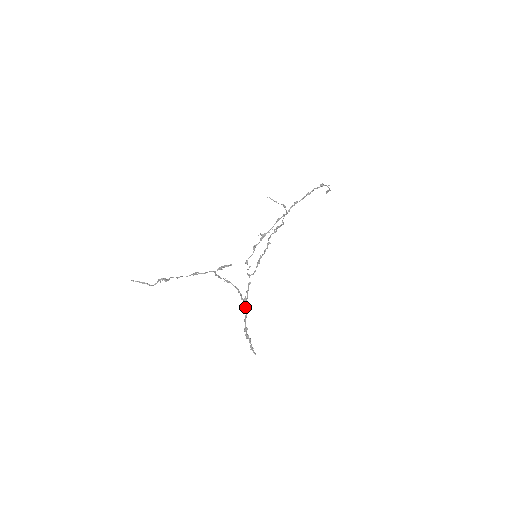
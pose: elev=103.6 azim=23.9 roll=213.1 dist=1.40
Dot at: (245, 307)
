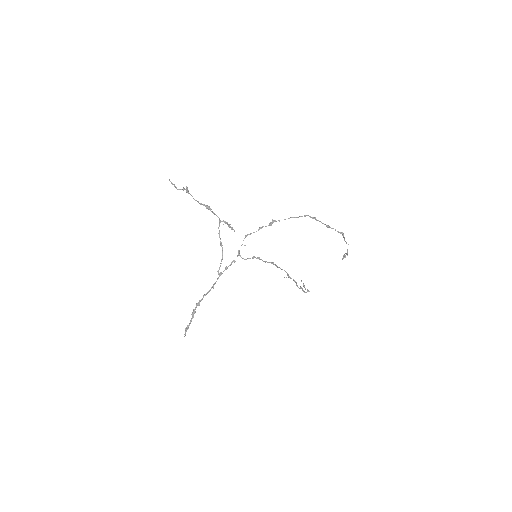
Dot at: (214, 283)
